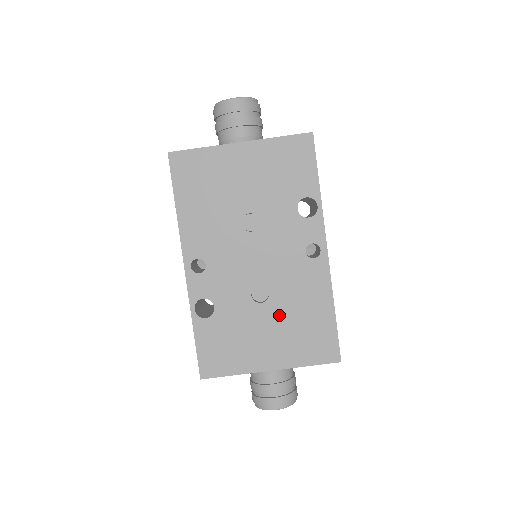
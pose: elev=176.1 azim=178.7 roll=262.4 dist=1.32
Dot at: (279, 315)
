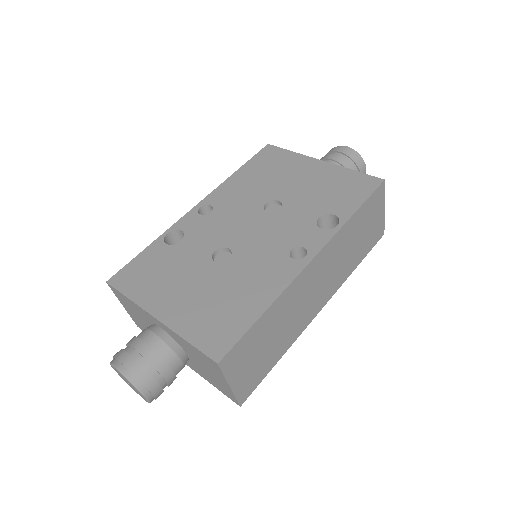
Dot at: (216, 280)
